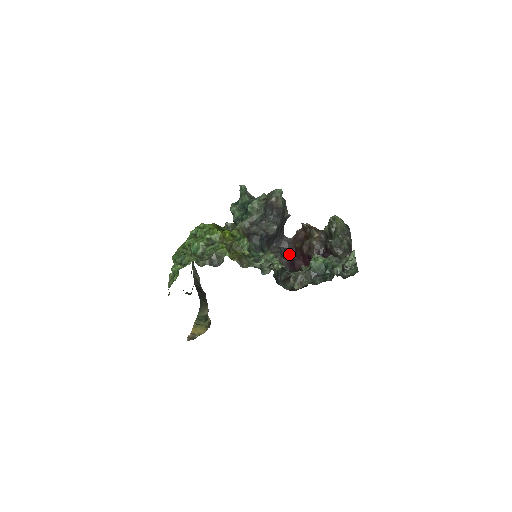
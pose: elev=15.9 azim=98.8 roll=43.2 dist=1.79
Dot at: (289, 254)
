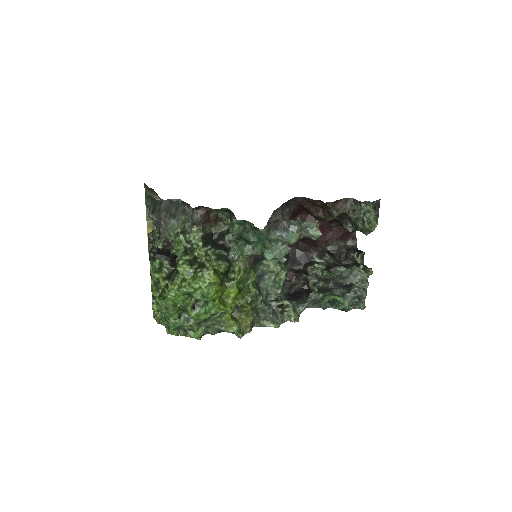
Dot at: (290, 206)
